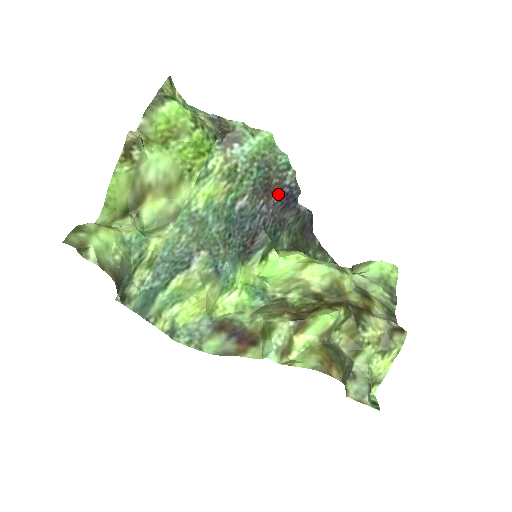
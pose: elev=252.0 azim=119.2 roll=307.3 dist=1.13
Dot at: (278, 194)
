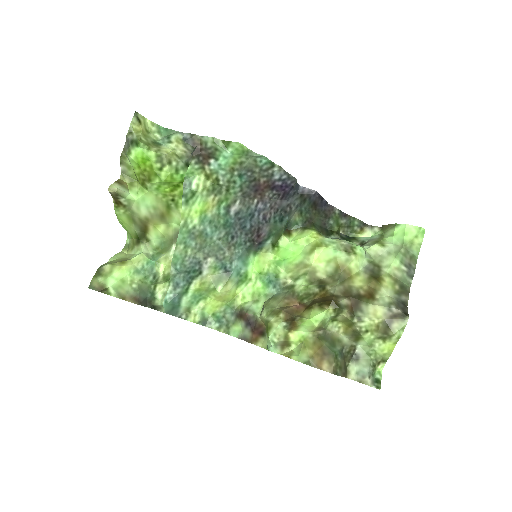
Dot at: (271, 189)
